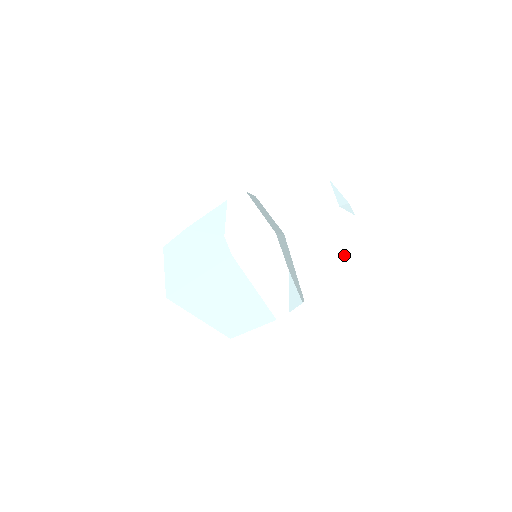
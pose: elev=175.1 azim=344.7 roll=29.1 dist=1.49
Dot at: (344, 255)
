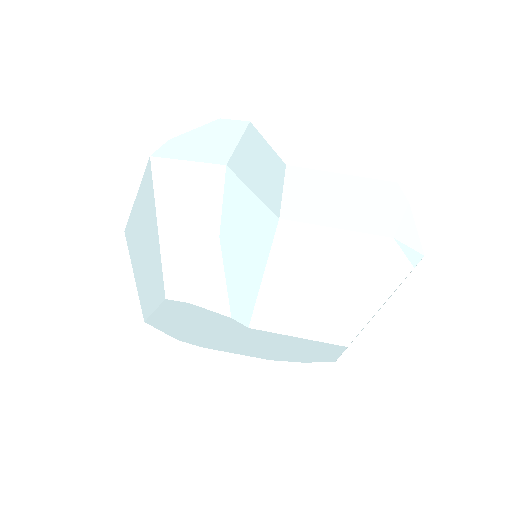
Dot at: (357, 312)
